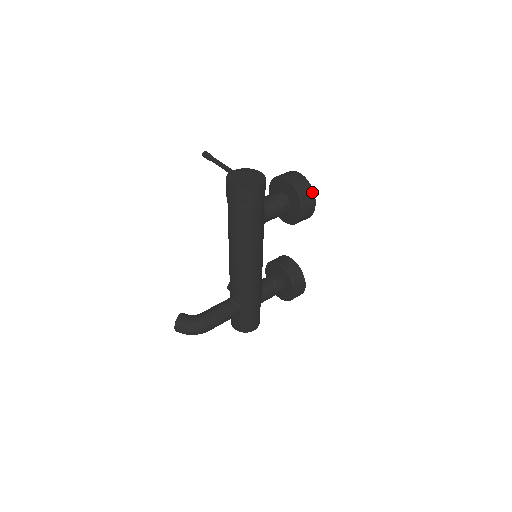
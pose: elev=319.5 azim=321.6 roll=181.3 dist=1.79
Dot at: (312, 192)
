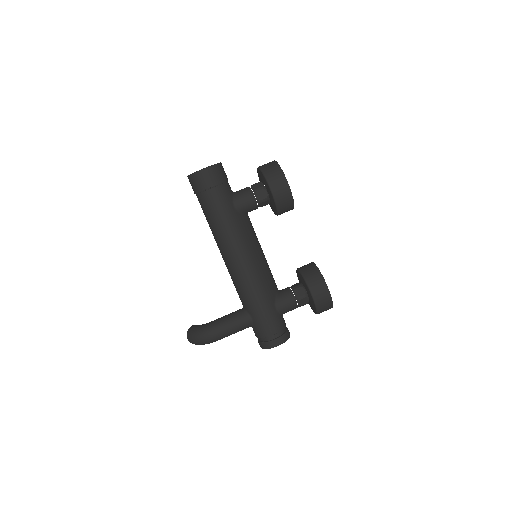
Dot at: (280, 171)
